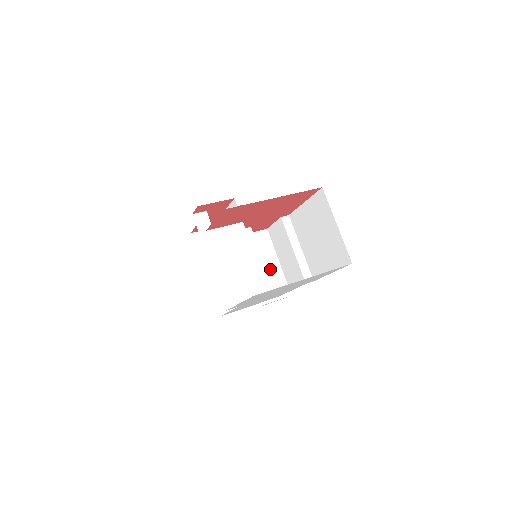
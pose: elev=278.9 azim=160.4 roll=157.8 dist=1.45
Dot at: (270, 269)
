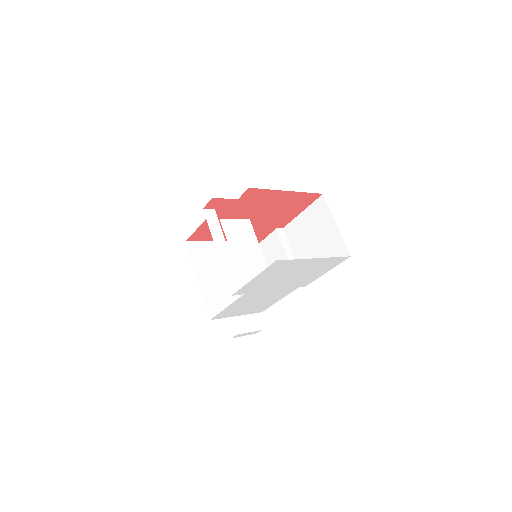
Dot at: occluded
